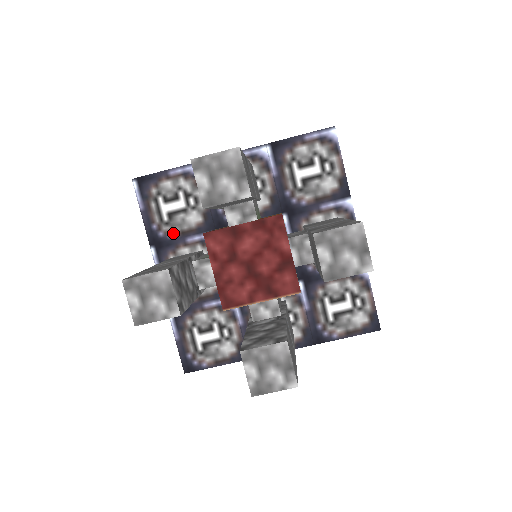
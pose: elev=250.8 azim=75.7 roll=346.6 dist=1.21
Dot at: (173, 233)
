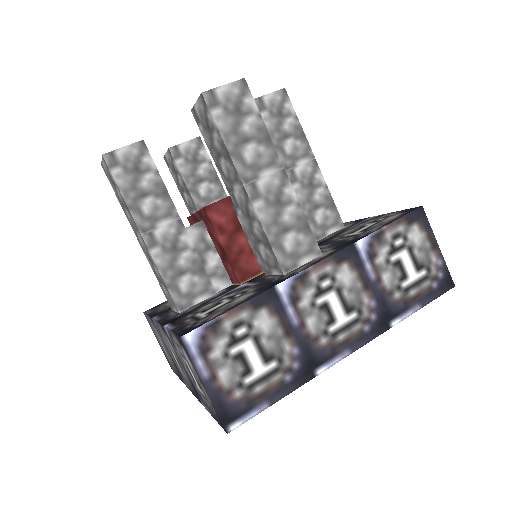
Dot at: occluded
